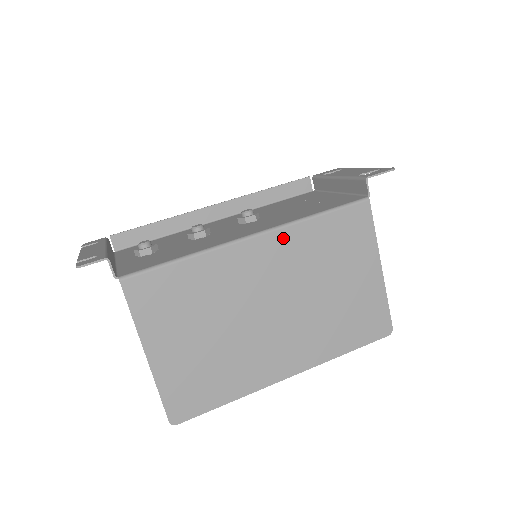
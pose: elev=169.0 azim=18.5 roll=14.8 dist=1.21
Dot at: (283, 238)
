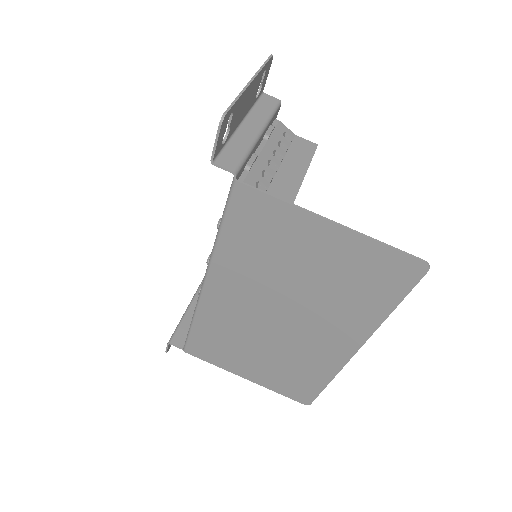
Dot at: (220, 271)
